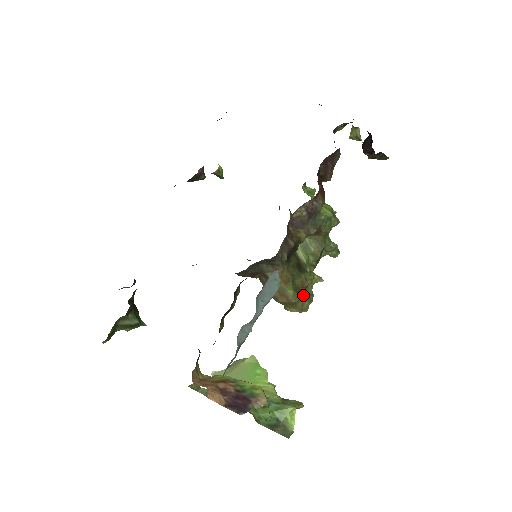
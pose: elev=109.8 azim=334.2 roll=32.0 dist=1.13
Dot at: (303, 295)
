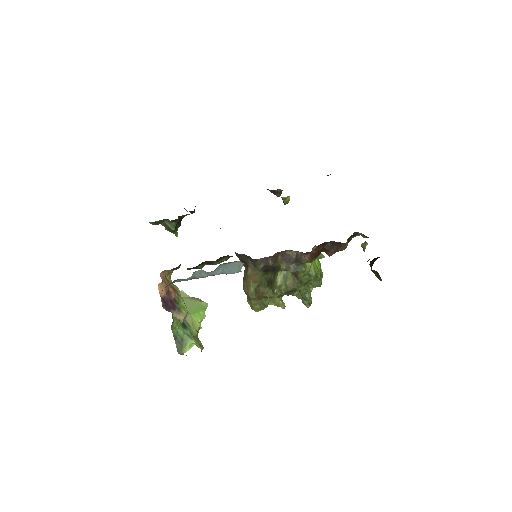
Dot at: (259, 299)
